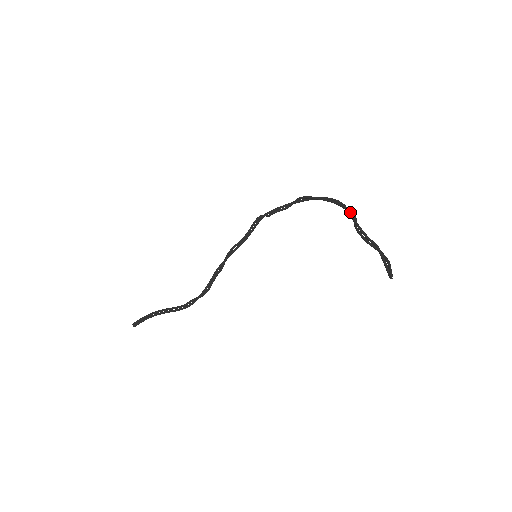
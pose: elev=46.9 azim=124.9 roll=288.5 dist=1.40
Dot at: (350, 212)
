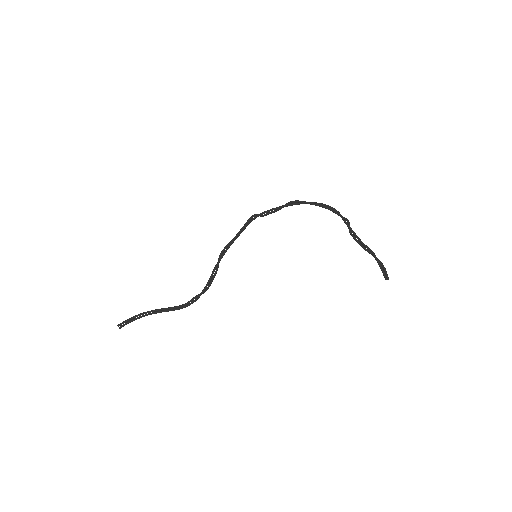
Dot at: (346, 220)
